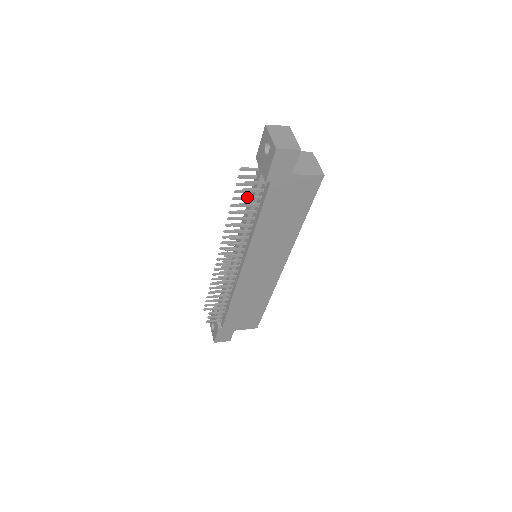
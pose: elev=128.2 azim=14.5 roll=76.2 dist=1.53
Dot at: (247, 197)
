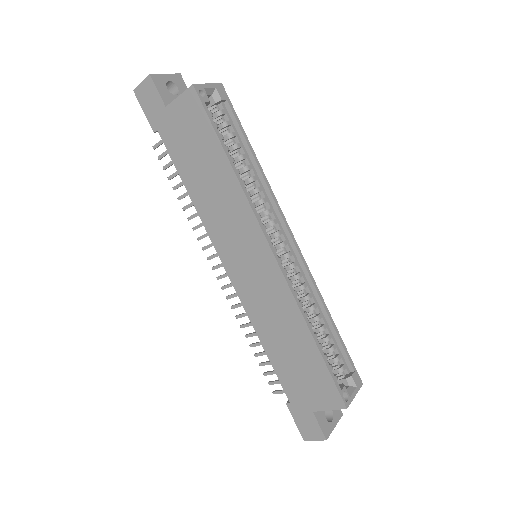
Dot at: (167, 165)
